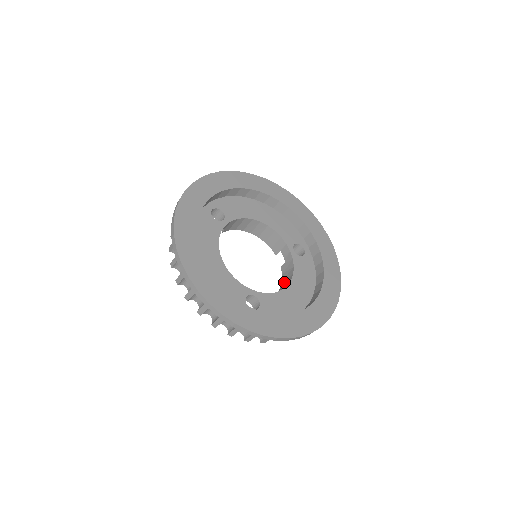
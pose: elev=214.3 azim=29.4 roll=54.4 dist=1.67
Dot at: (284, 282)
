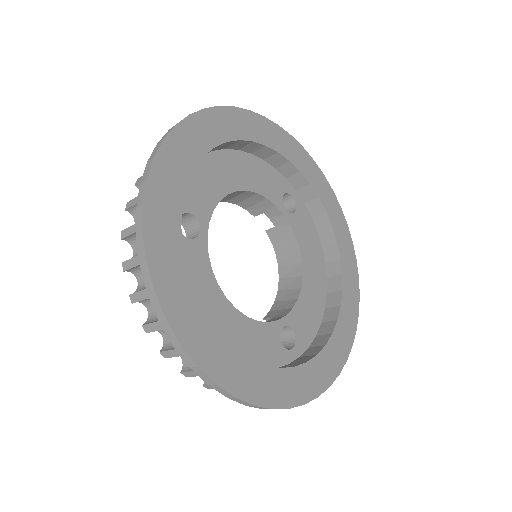
Dot at: (284, 258)
